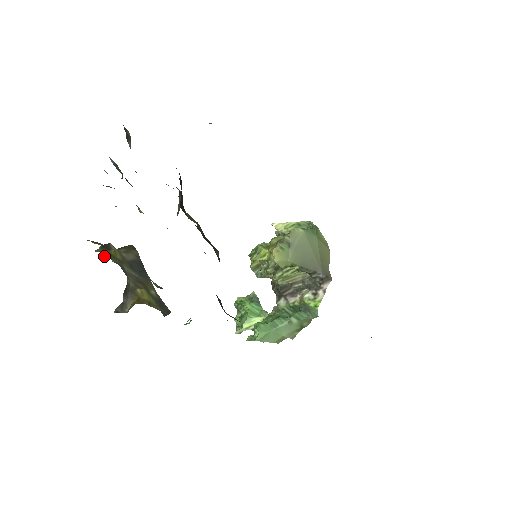
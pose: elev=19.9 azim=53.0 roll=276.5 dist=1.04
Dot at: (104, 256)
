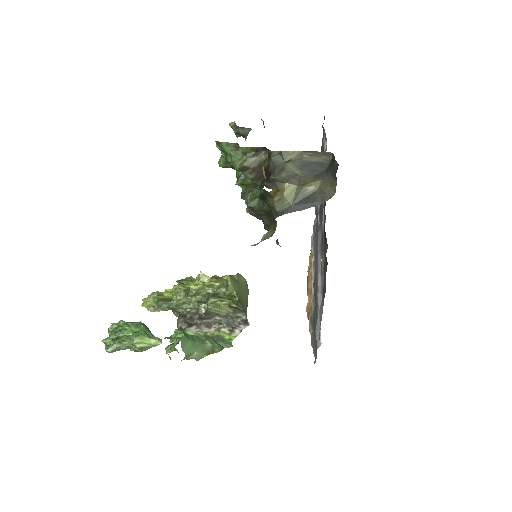
Dot at: (274, 151)
